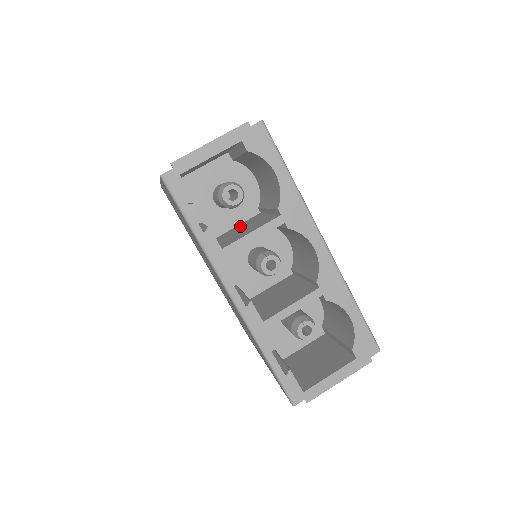
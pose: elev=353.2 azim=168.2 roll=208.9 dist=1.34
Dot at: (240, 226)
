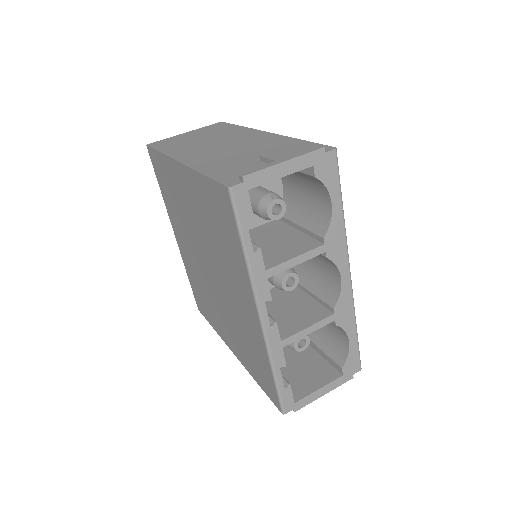
Dot at: (261, 232)
